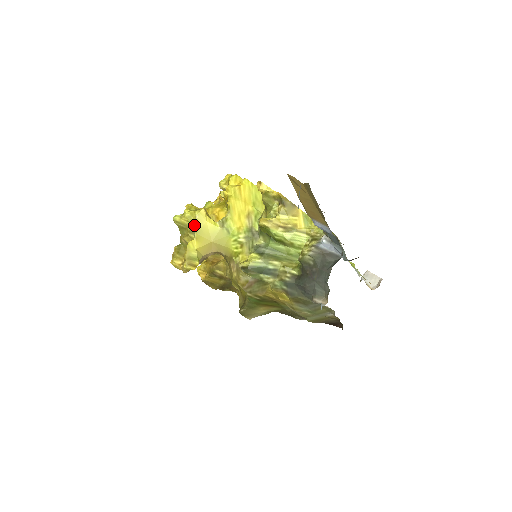
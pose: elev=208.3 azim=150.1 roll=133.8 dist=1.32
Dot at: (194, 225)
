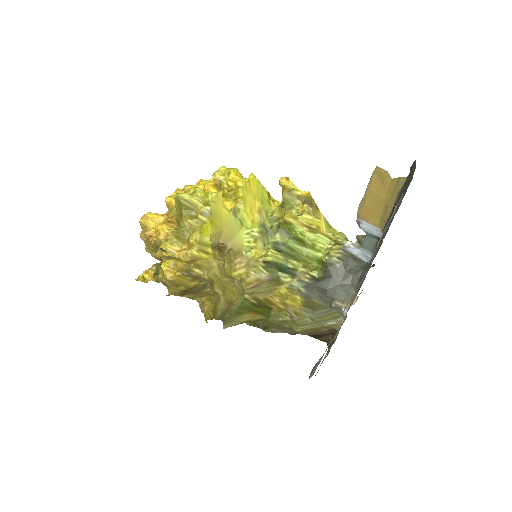
Dot at: (210, 207)
